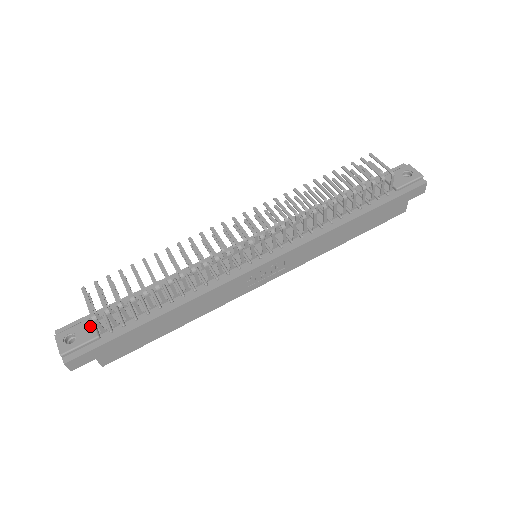
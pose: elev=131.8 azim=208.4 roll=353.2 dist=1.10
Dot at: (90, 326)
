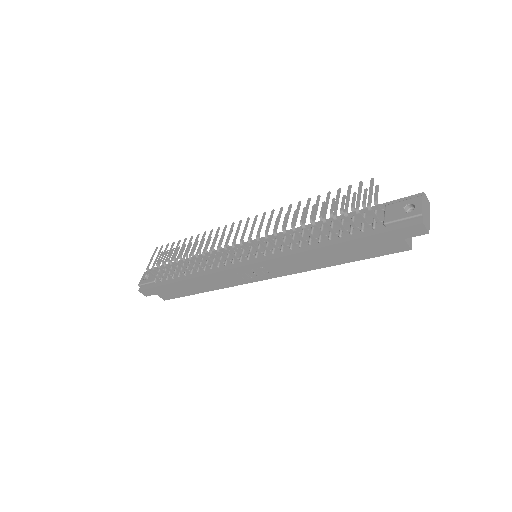
Dot at: (156, 273)
